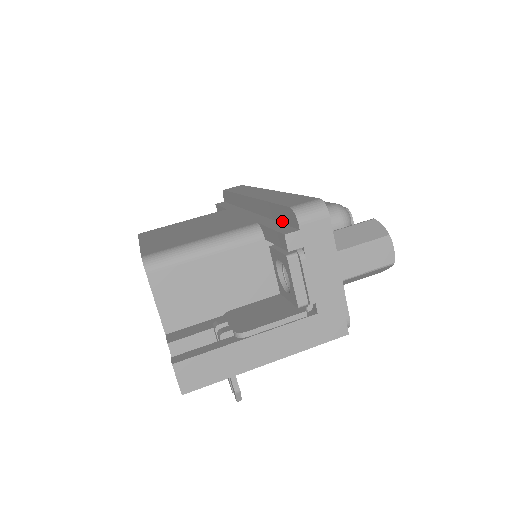
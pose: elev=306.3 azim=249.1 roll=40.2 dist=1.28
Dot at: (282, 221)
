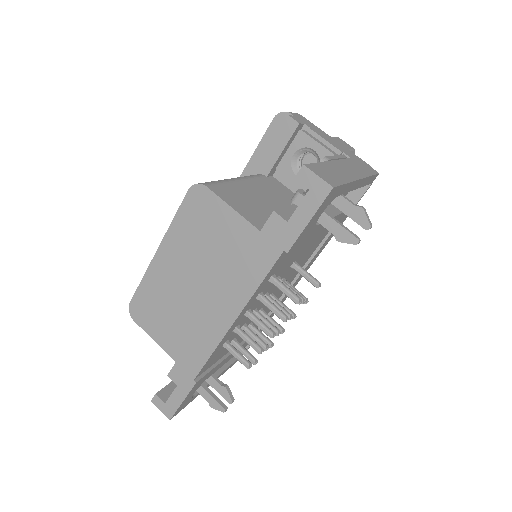
Dot at: occluded
